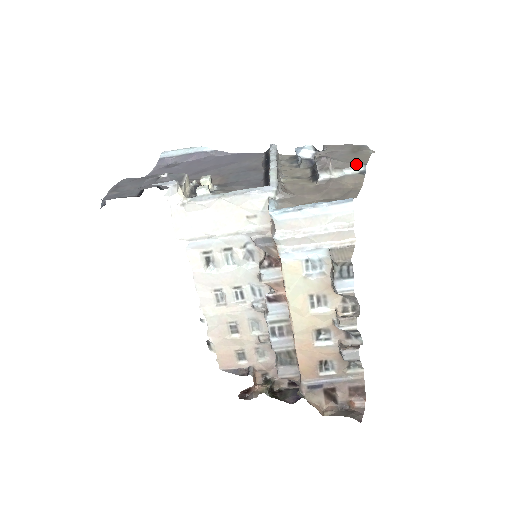
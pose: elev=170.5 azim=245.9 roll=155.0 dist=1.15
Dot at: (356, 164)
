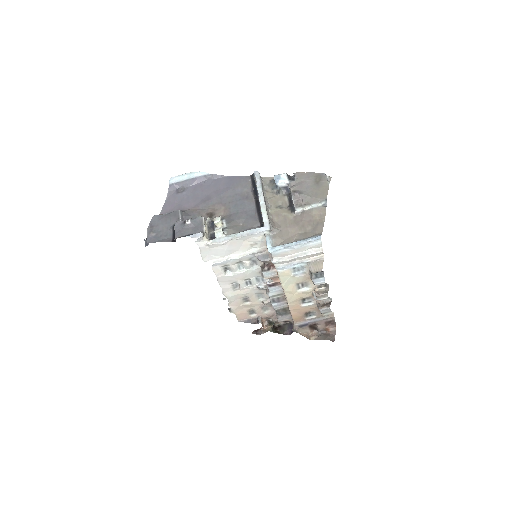
Dot at: (320, 199)
